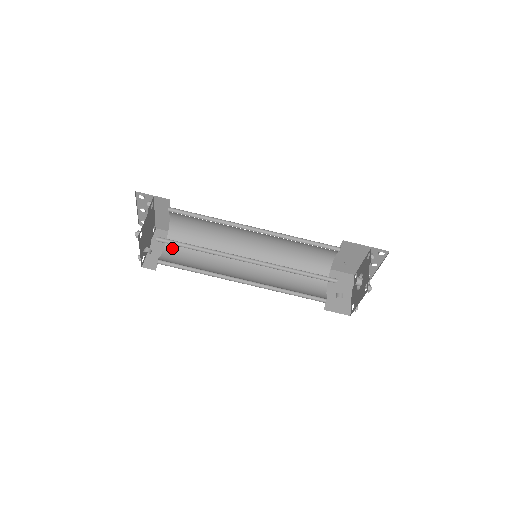
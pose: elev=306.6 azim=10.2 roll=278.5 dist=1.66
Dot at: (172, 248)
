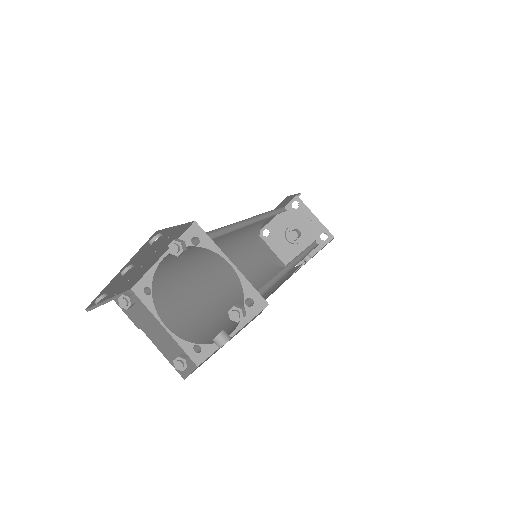
Dot at: (169, 314)
